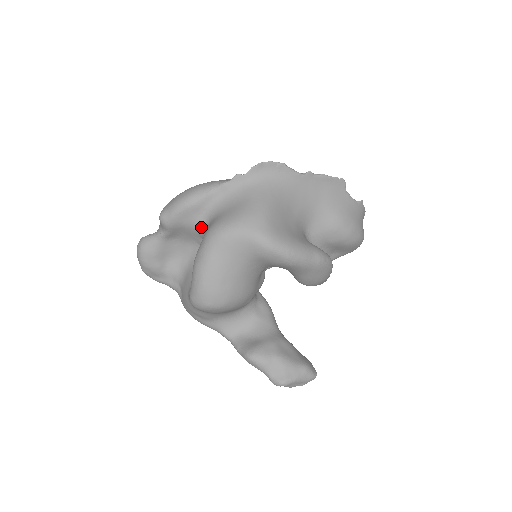
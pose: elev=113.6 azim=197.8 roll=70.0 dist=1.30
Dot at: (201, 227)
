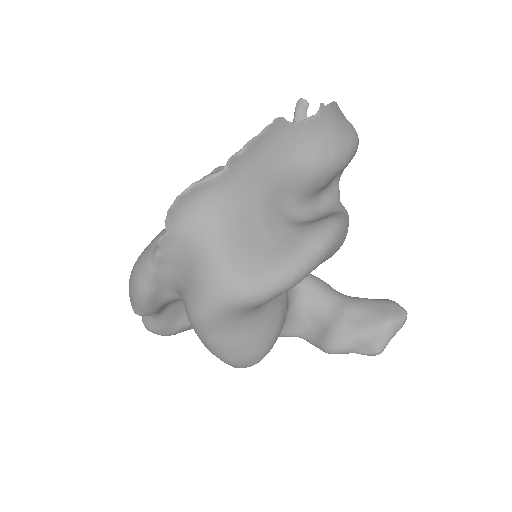
Dot at: (179, 298)
